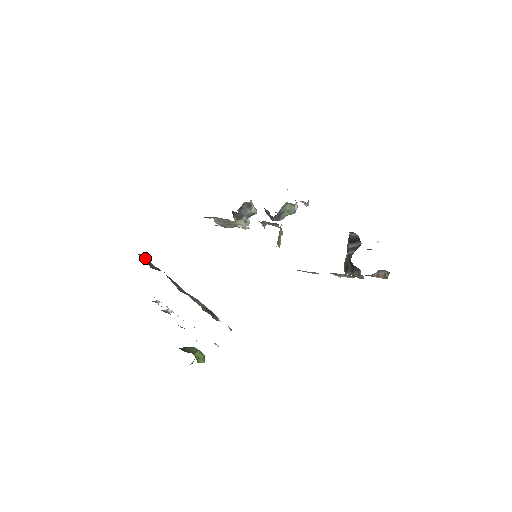
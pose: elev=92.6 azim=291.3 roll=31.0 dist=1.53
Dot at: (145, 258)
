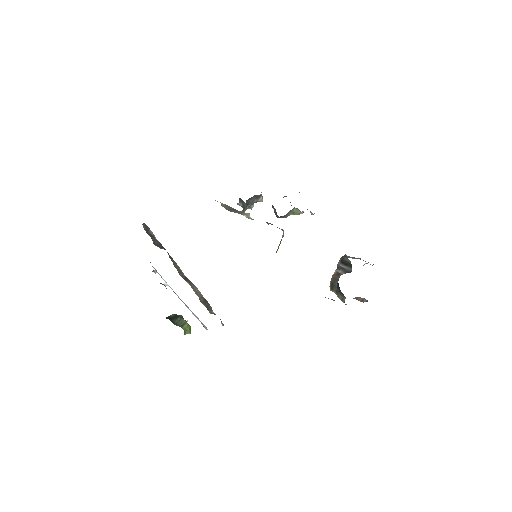
Dot at: (148, 229)
